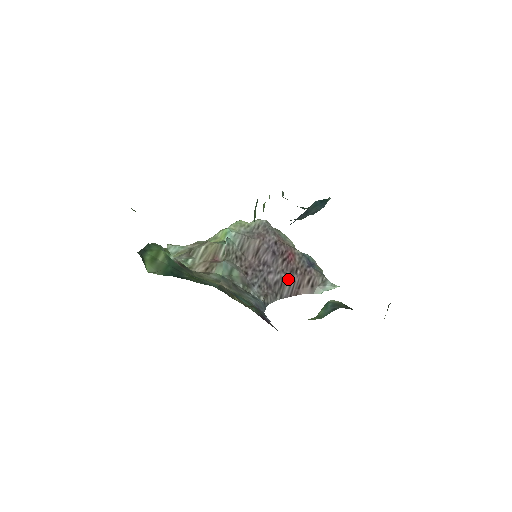
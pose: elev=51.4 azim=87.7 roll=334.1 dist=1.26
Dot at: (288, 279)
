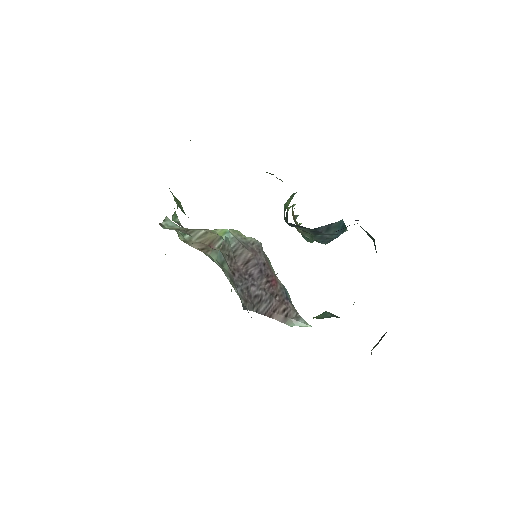
Dot at: (267, 299)
